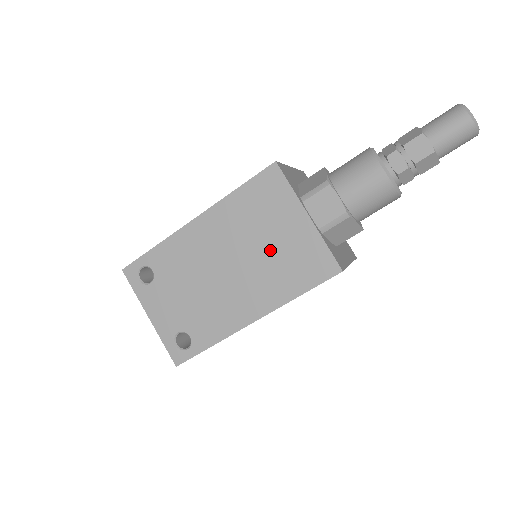
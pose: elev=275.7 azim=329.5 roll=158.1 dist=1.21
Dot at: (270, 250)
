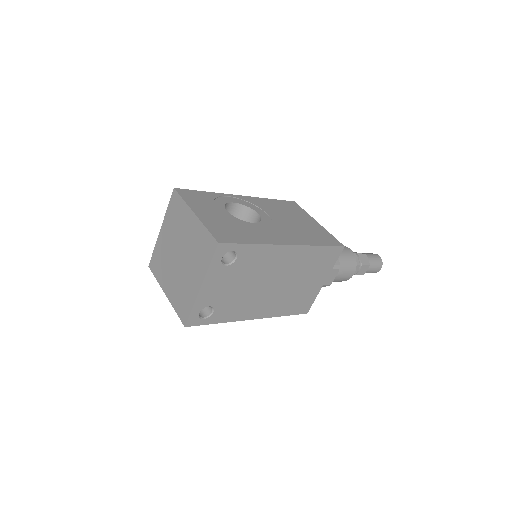
Dot at: (298, 287)
